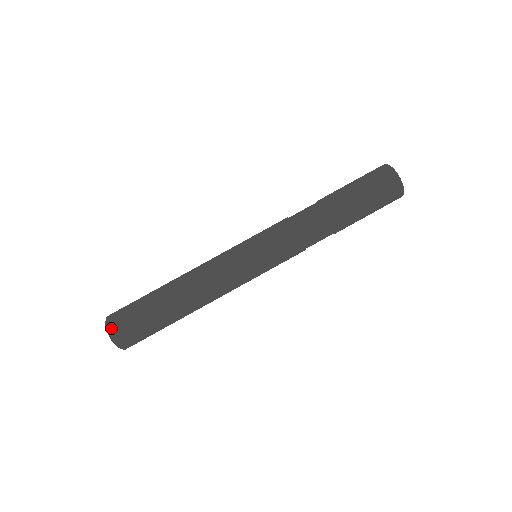
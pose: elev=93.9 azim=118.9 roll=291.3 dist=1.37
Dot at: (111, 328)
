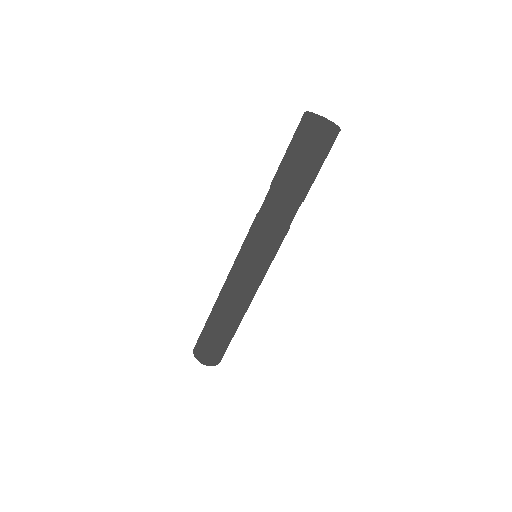
Dot at: (195, 354)
